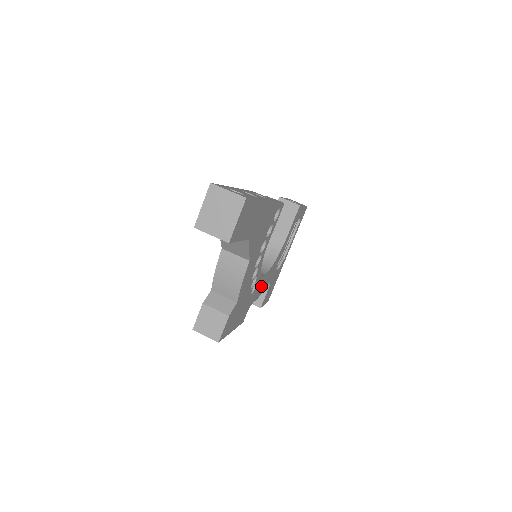
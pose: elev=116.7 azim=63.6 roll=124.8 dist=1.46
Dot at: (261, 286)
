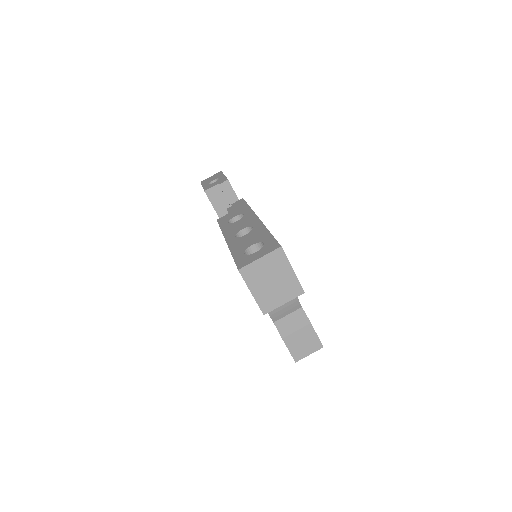
Dot at: occluded
